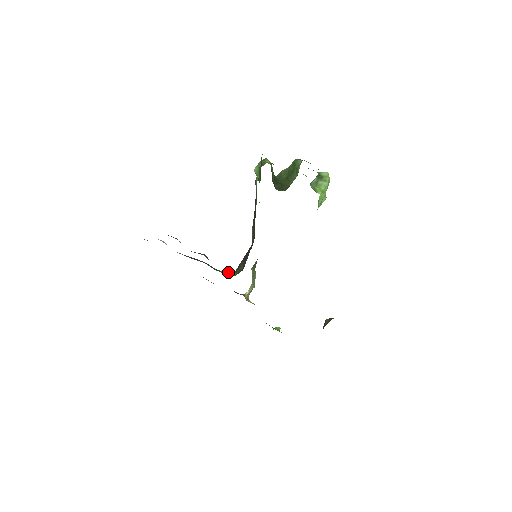
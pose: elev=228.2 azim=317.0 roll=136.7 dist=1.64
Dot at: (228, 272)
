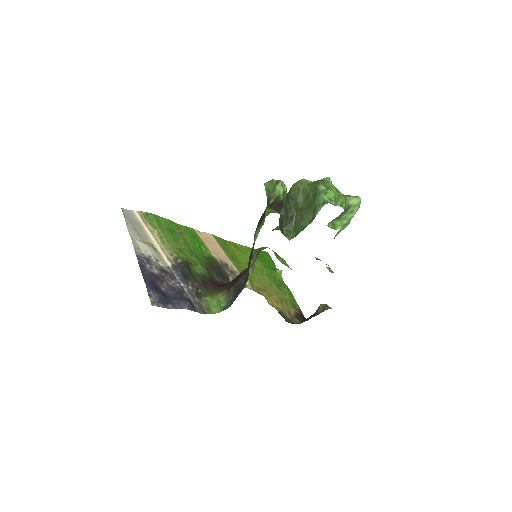
Dot at: (215, 302)
